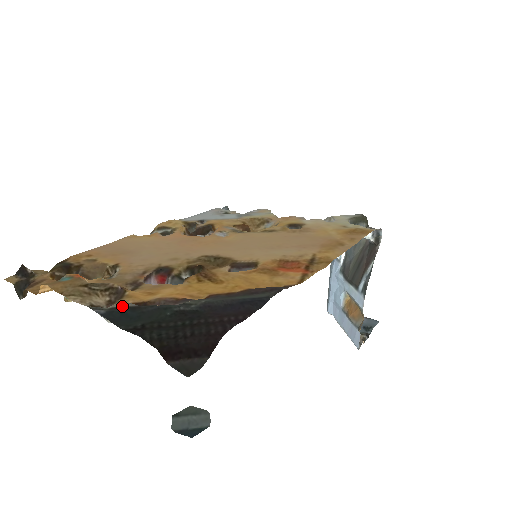
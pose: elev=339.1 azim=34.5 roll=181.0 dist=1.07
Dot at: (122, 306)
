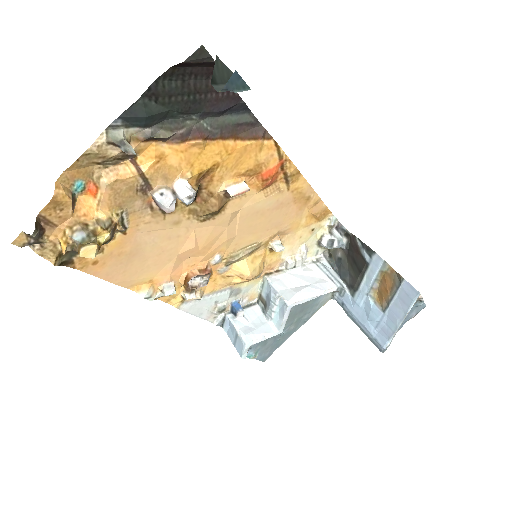
Dot at: (135, 127)
